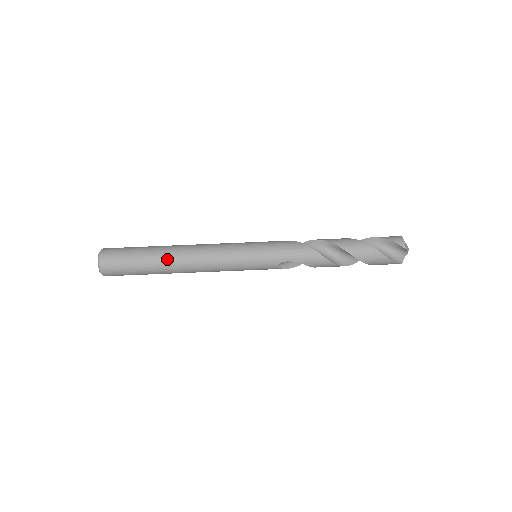
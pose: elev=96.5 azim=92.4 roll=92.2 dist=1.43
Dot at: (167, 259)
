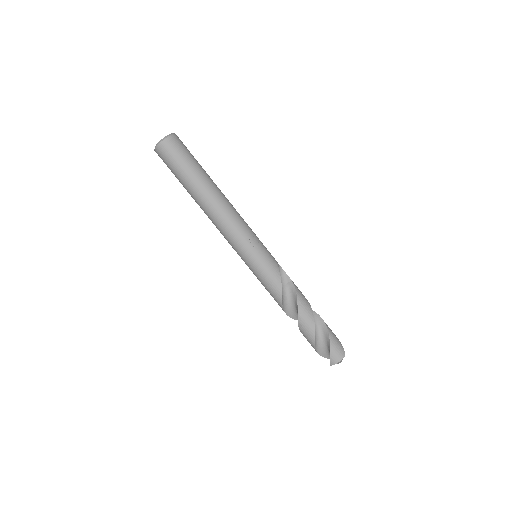
Dot at: (196, 199)
